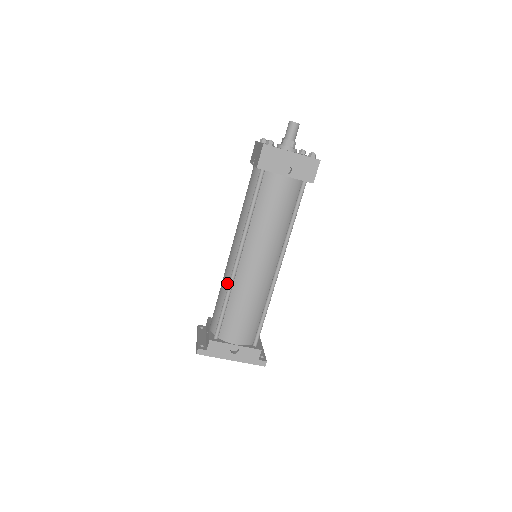
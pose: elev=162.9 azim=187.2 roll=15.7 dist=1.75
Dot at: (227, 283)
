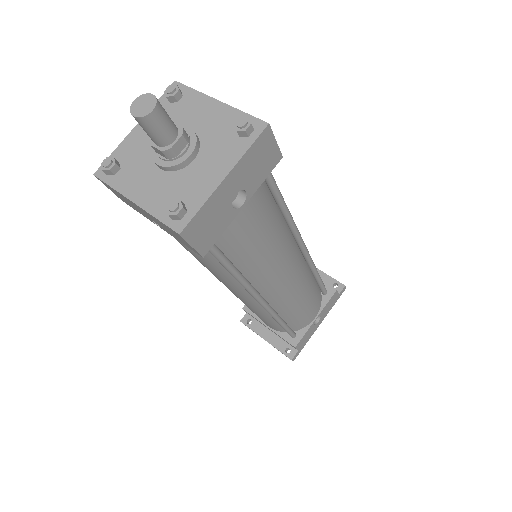
Dot at: (263, 312)
